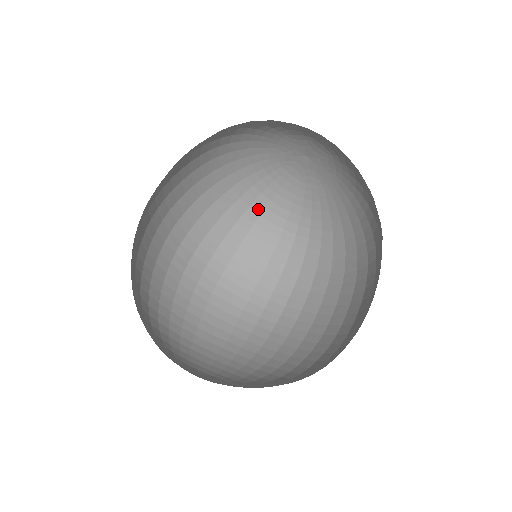
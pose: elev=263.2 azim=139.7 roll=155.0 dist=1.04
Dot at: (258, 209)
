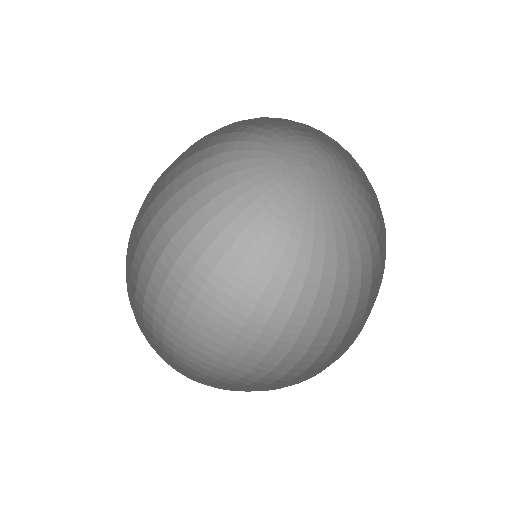
Dot at: (260, 224)
